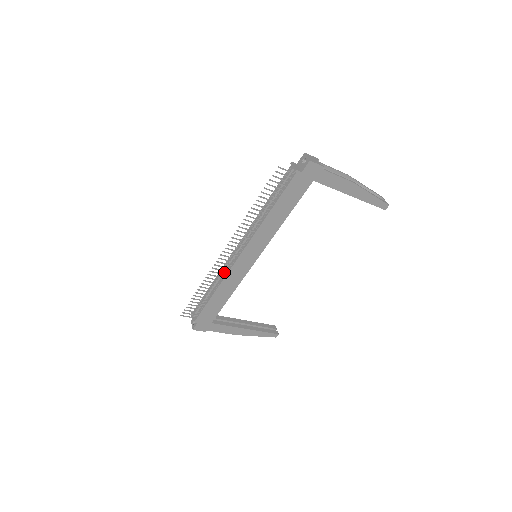
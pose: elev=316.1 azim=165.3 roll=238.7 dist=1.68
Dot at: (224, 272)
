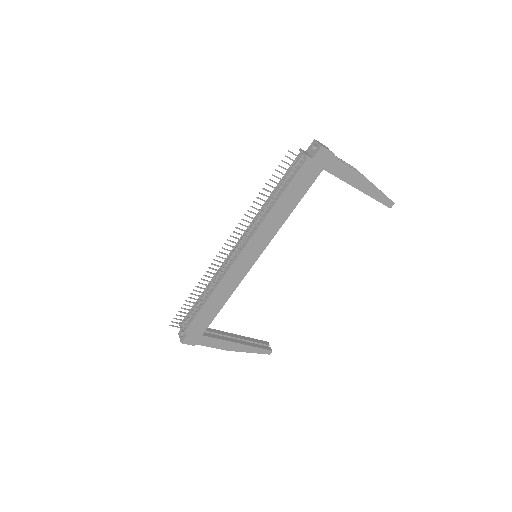
Dot at: (221, 274)
